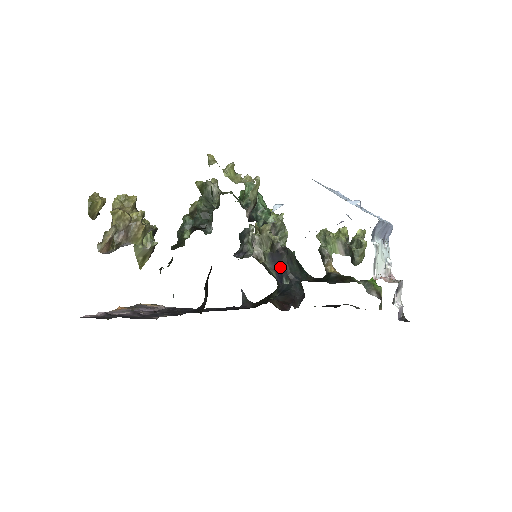
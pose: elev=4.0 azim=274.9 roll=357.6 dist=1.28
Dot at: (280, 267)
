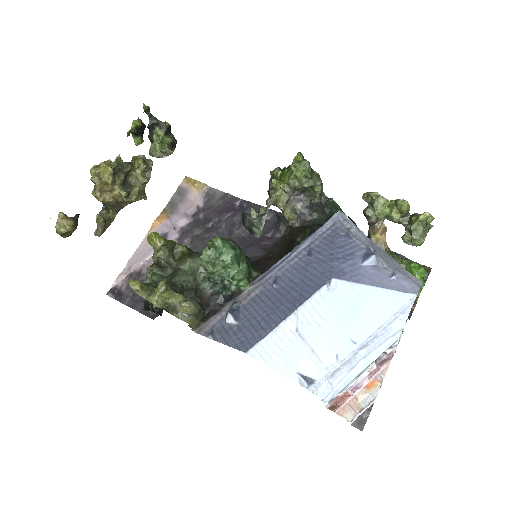
Dot at: occluded
